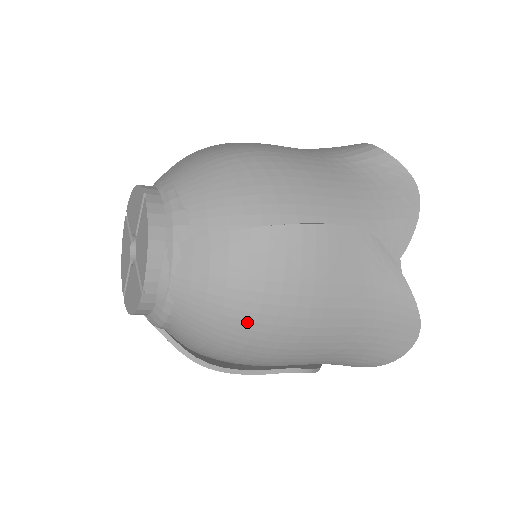
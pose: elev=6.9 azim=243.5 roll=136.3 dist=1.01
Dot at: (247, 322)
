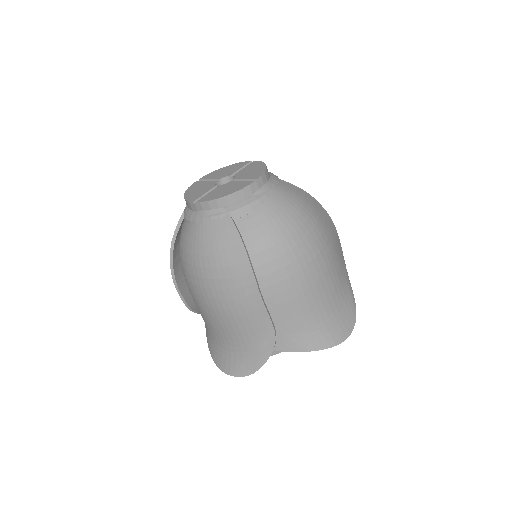
Dot at: (306, 229)
